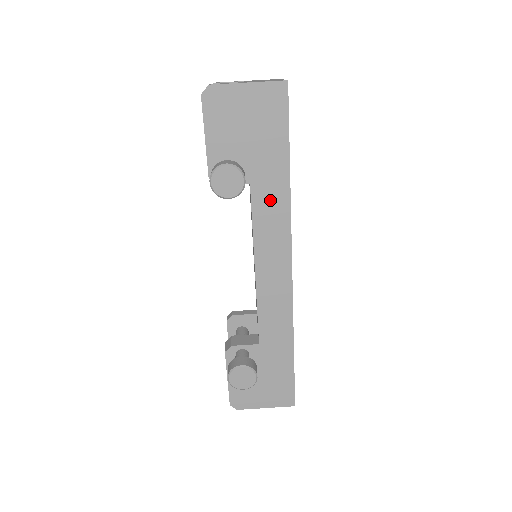
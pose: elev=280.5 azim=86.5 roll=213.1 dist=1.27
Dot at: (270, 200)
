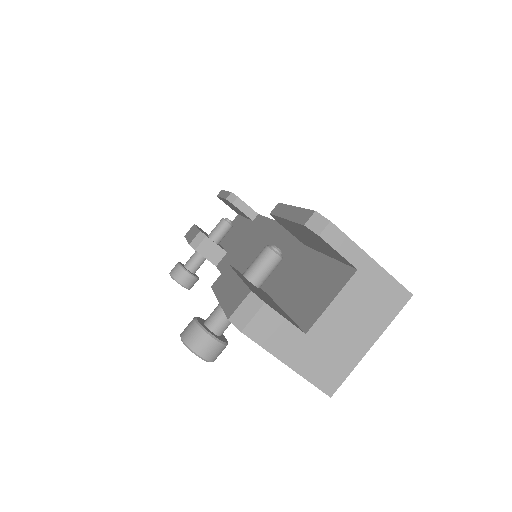
Dot at: occluded
